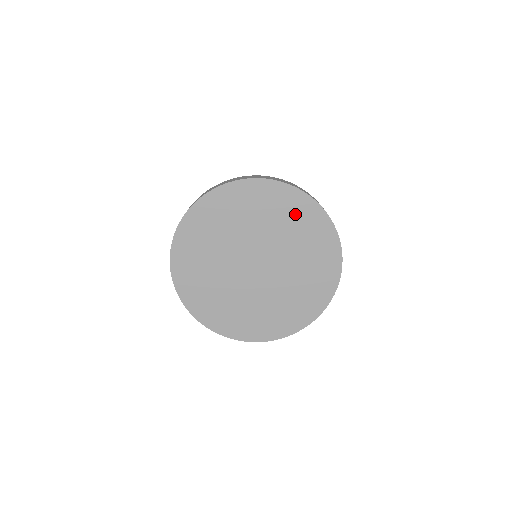
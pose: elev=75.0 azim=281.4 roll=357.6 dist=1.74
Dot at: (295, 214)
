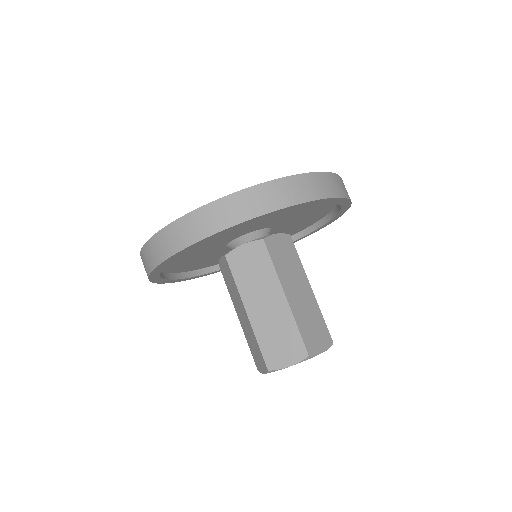
Dot at: occluded
